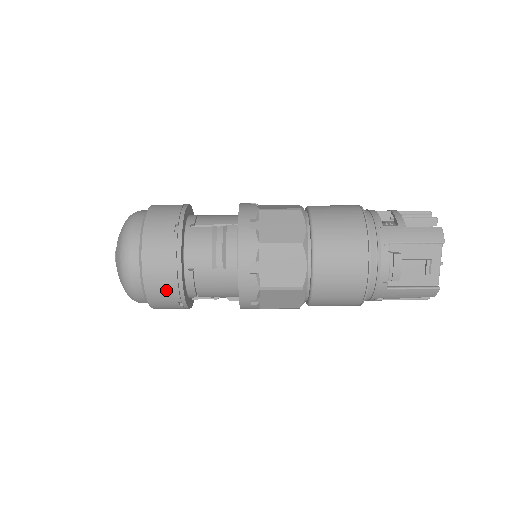
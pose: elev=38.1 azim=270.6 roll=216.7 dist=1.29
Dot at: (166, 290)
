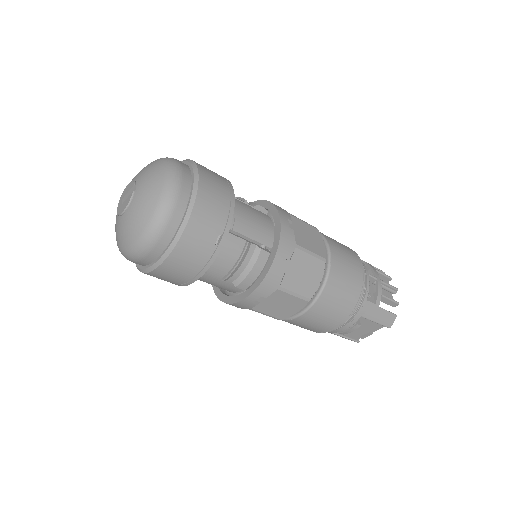
Dot at: (170, 280)
